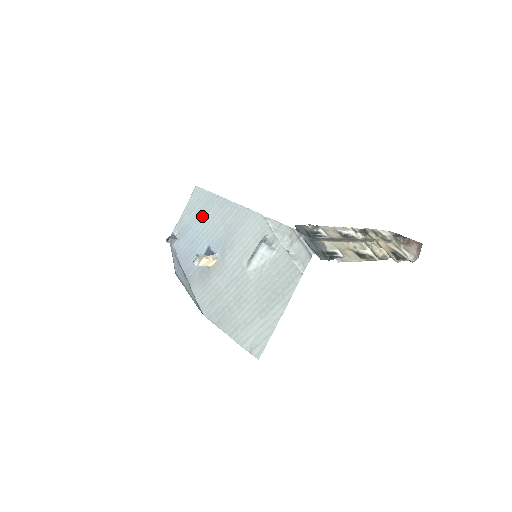
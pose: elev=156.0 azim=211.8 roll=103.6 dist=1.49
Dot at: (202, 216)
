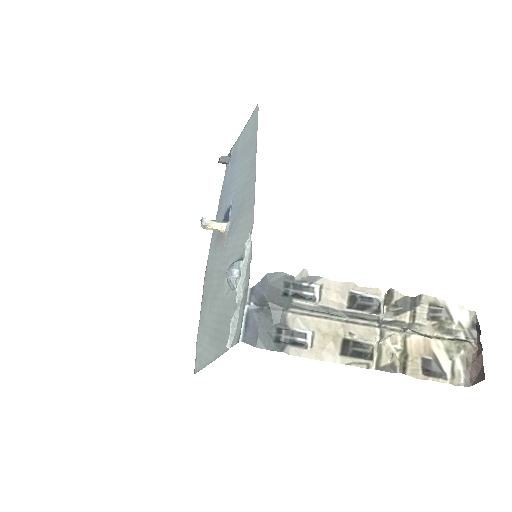
Dot at: (243, 157)
